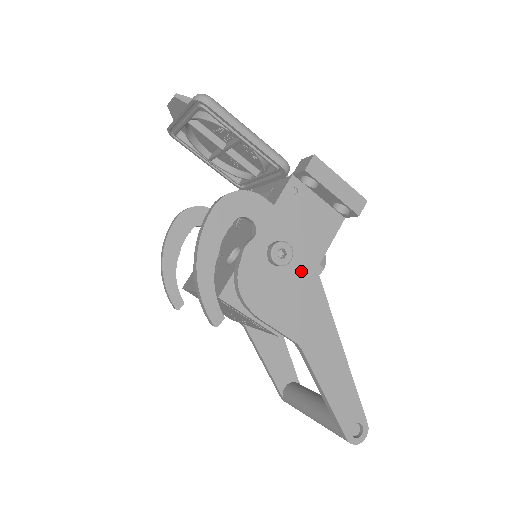
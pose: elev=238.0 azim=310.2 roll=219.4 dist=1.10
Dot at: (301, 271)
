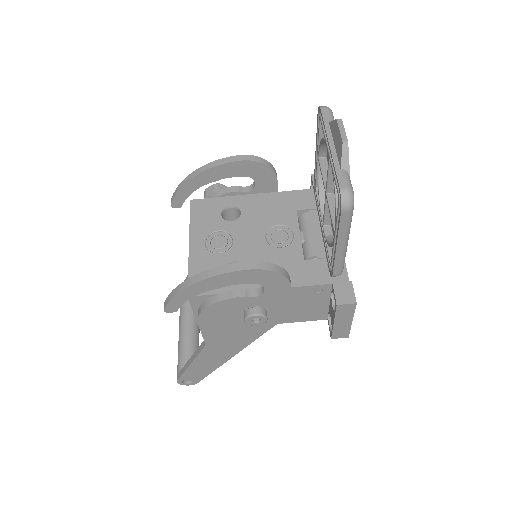
Dot at: occluded
